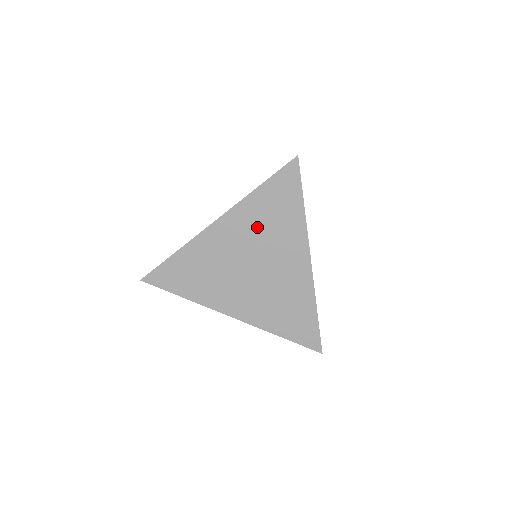
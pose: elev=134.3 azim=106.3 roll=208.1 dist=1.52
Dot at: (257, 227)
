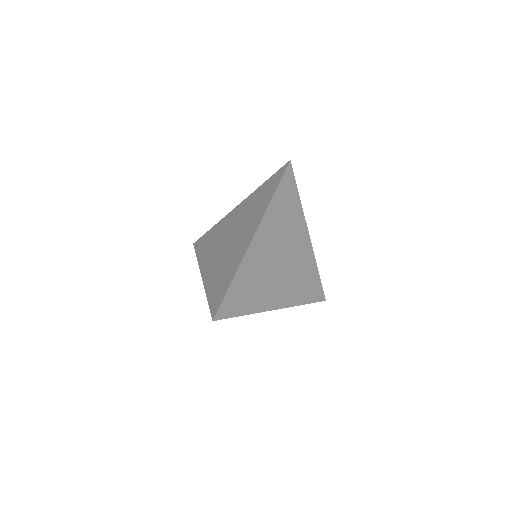
Dot at: (279, 227)
